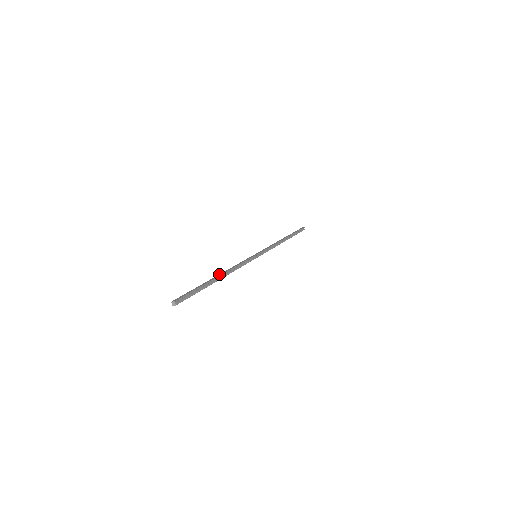
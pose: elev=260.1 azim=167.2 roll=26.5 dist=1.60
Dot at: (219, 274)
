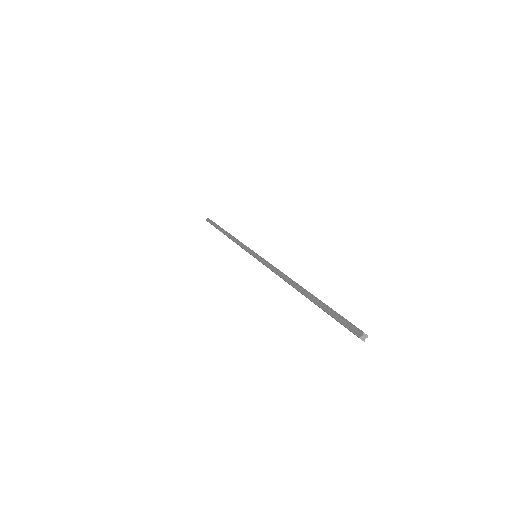
Dot at: occluded
